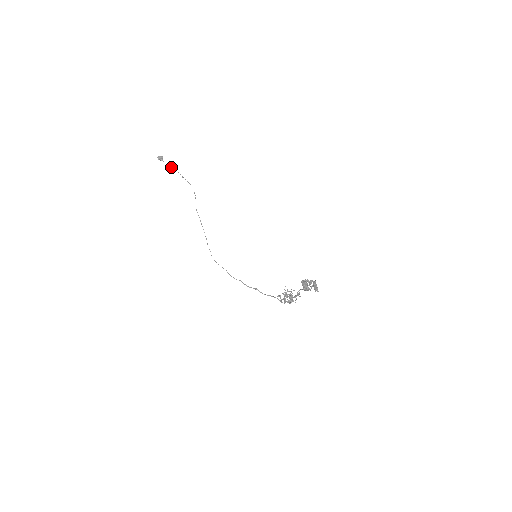
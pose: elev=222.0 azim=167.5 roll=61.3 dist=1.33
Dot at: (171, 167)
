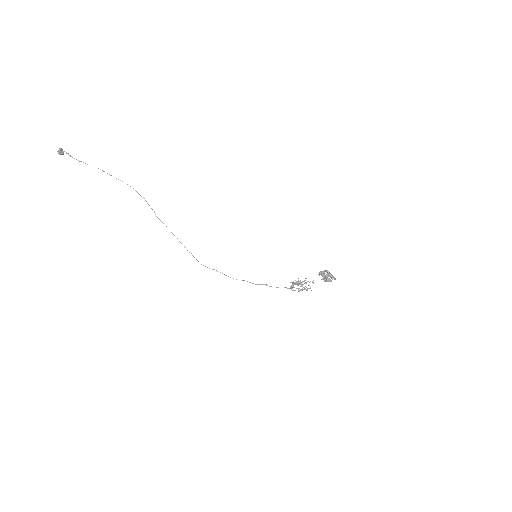
Dot at: occluded
